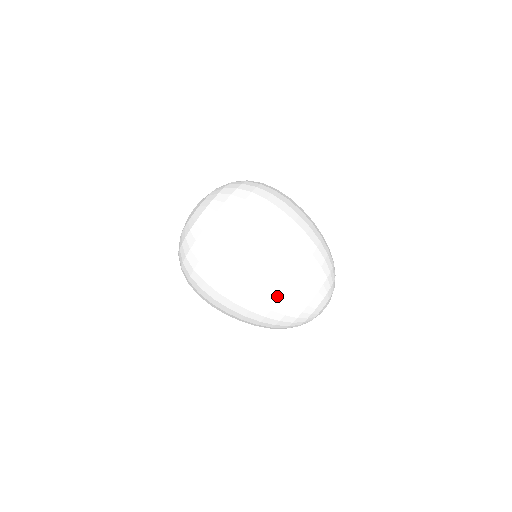
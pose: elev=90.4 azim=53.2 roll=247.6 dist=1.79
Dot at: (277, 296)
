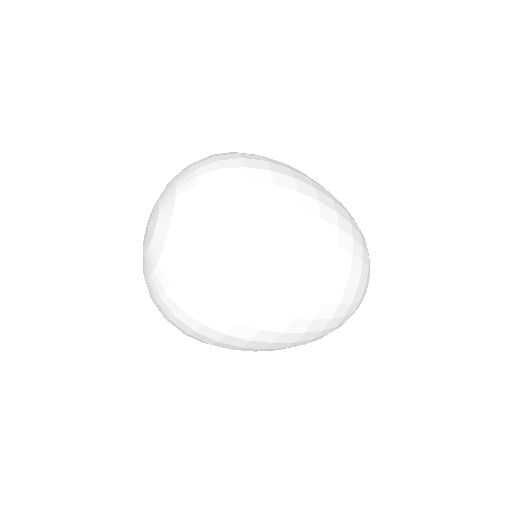
Dot at: occluded
